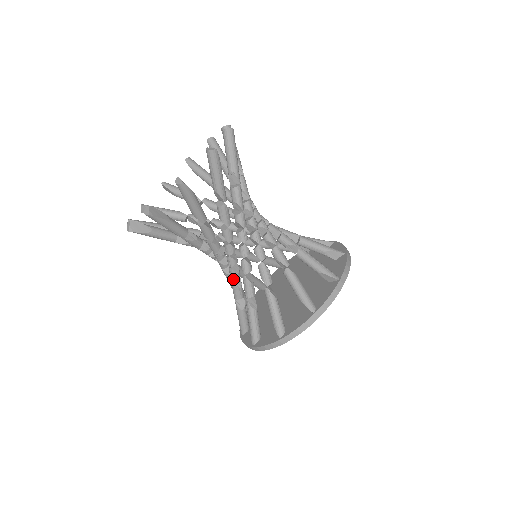
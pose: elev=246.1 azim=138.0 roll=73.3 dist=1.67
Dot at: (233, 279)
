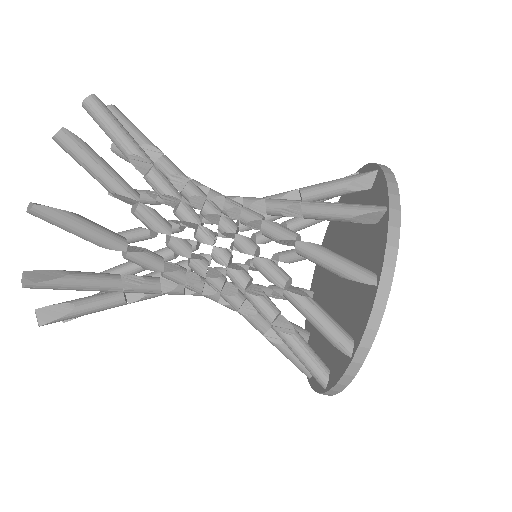
Dot at: (233, 310)
